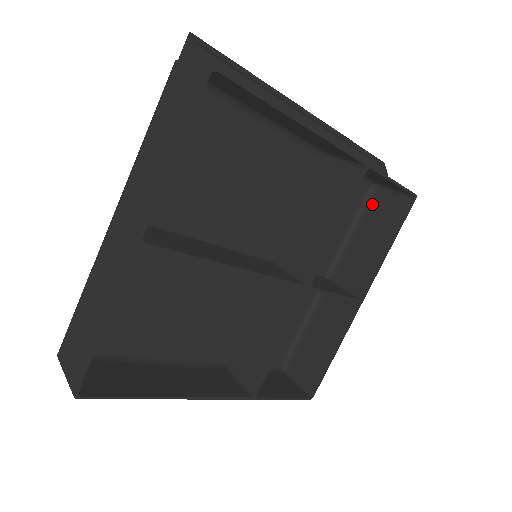
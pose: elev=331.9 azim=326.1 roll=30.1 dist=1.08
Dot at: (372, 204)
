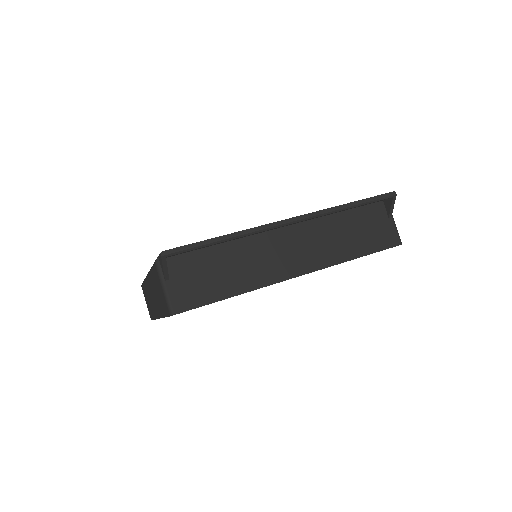
Dot at: occluded
